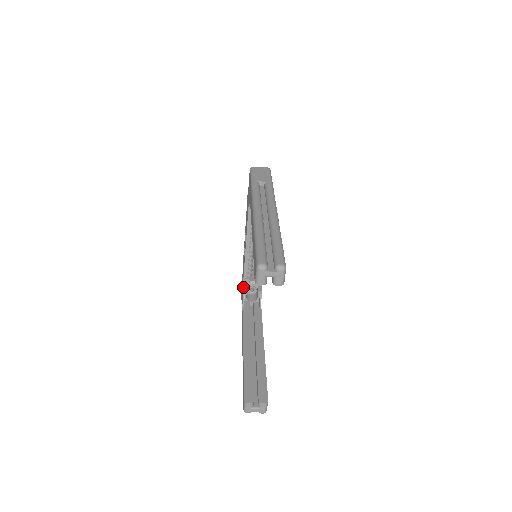
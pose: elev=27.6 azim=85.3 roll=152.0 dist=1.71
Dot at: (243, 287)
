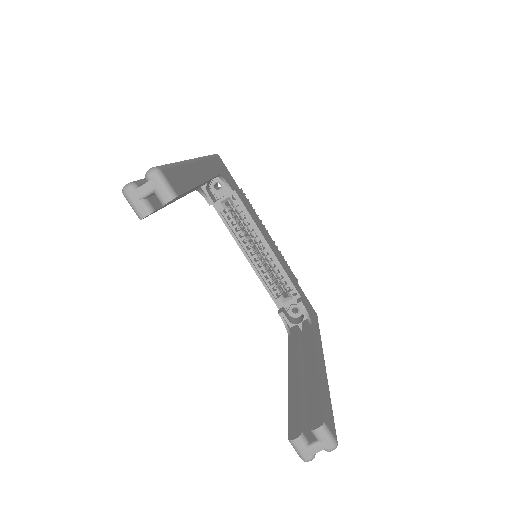
Dot at: (278, 311)
